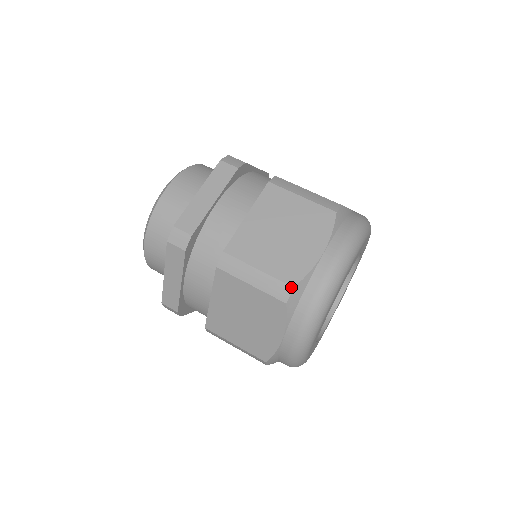
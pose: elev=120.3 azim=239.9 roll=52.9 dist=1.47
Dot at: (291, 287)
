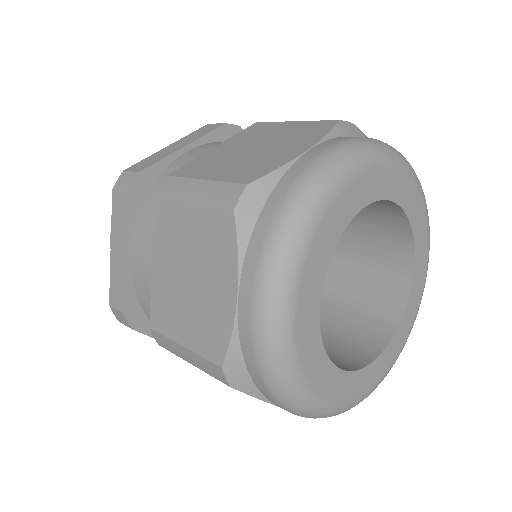
Dot at: (243, 185)
